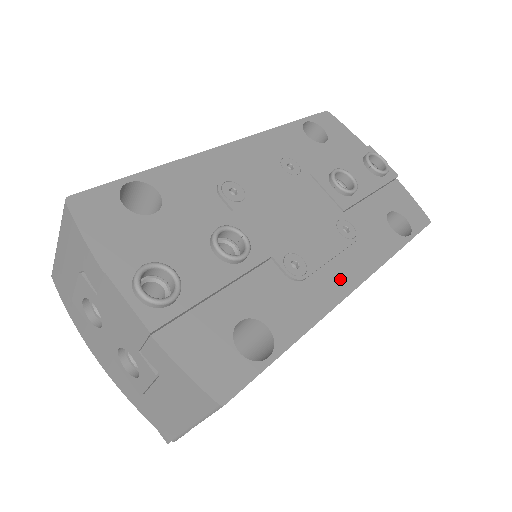
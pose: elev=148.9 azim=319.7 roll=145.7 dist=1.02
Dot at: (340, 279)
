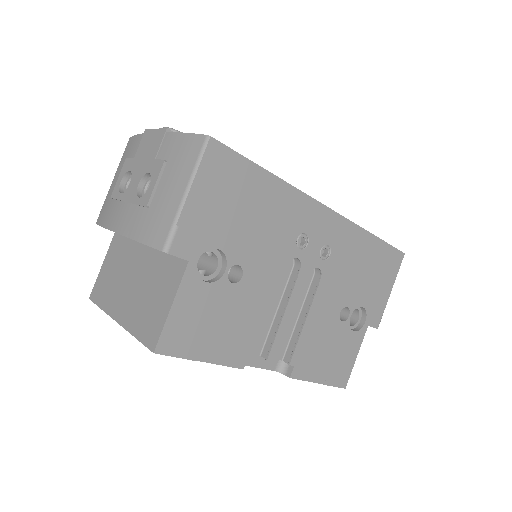
Dot at: occluded
